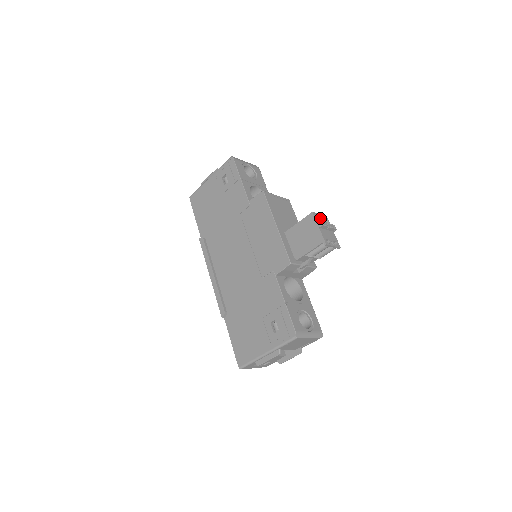
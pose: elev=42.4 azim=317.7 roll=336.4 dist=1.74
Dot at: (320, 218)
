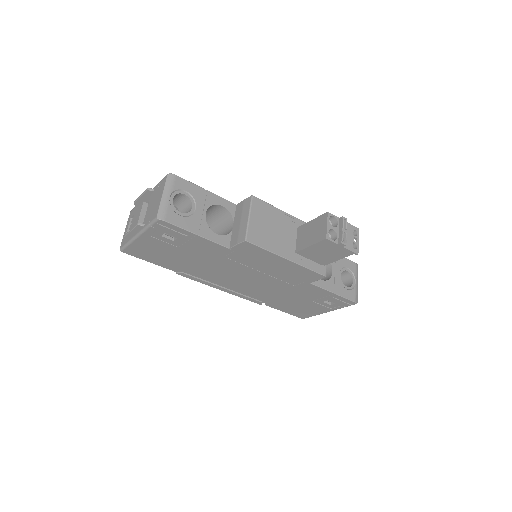
Dot at: (331, 229)
